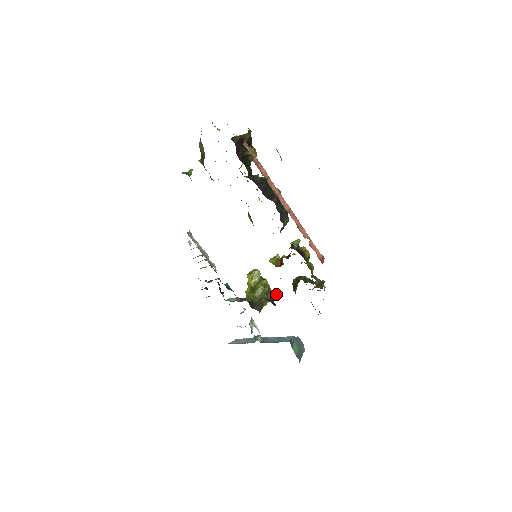
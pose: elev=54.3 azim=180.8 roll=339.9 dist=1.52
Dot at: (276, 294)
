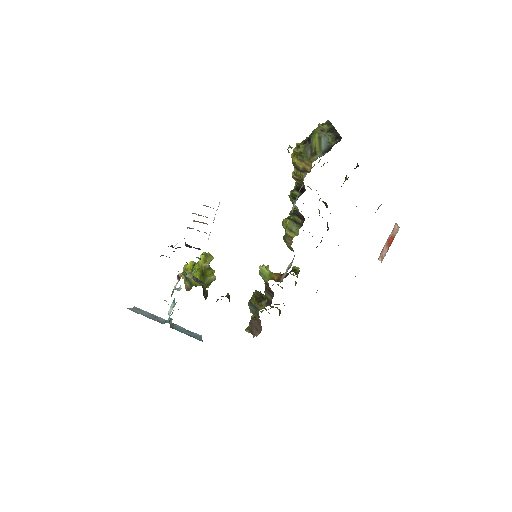
Dot at: (208, 287)
